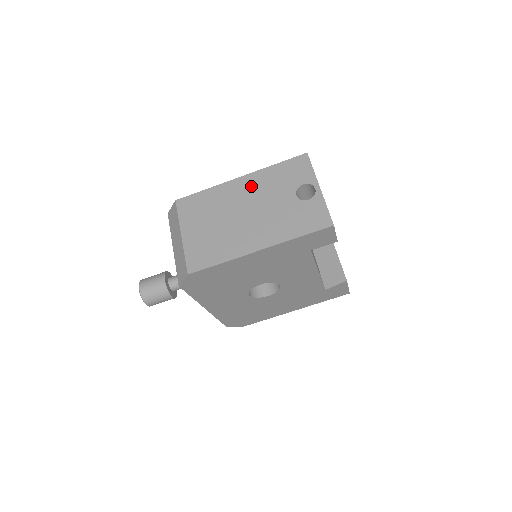
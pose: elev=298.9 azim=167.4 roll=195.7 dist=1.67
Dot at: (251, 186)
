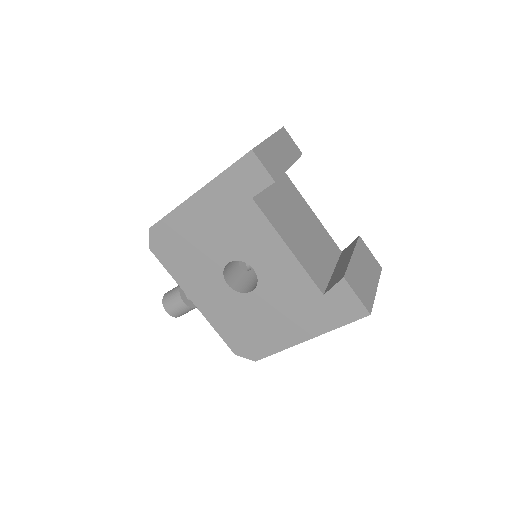
Dot at: occluded
